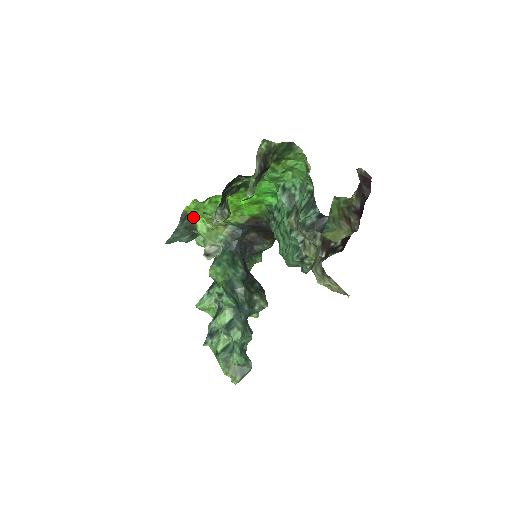
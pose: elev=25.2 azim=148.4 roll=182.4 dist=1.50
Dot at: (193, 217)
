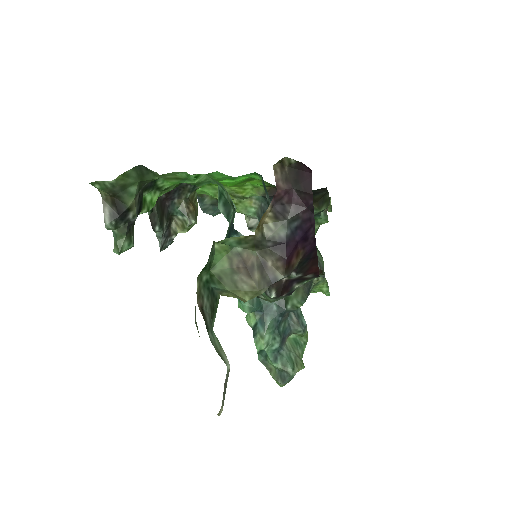
Dot at: occluded
